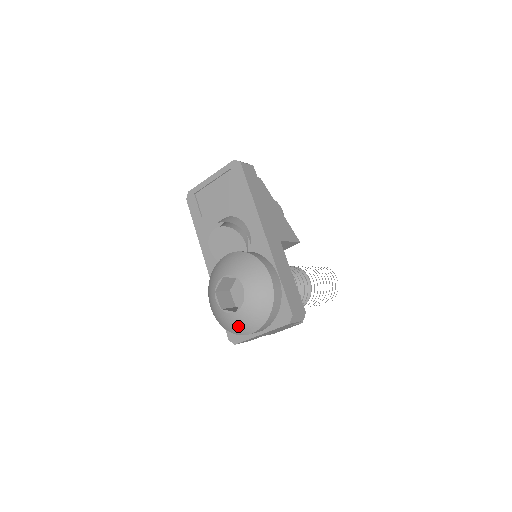
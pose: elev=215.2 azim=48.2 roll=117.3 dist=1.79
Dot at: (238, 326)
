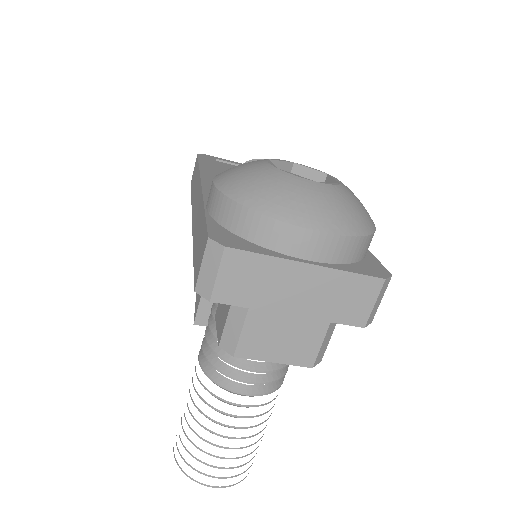
Dot at: (302, 201)
